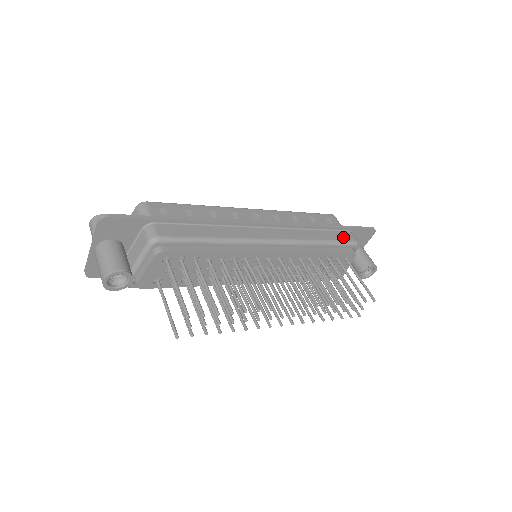
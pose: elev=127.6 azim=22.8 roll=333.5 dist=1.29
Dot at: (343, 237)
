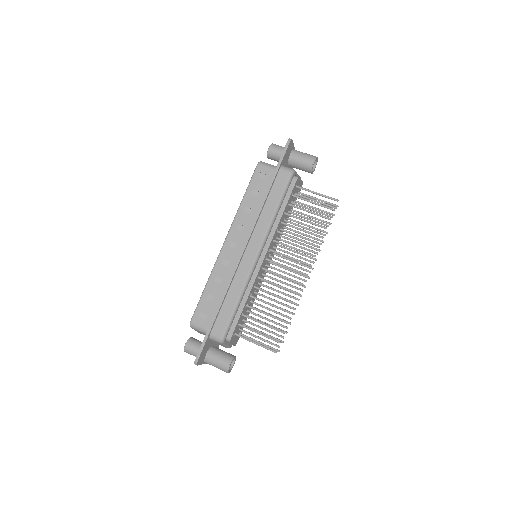
Dot at: (282, 184)
